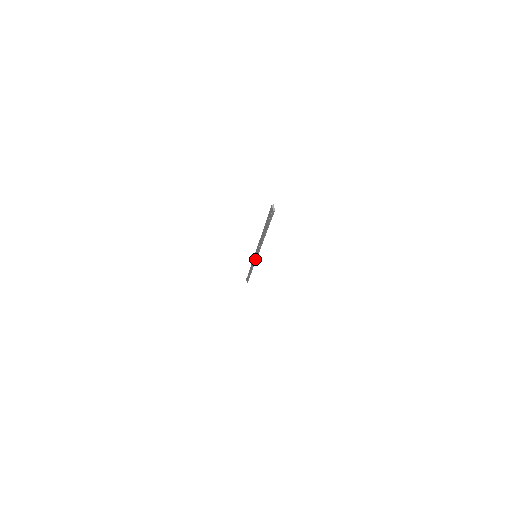
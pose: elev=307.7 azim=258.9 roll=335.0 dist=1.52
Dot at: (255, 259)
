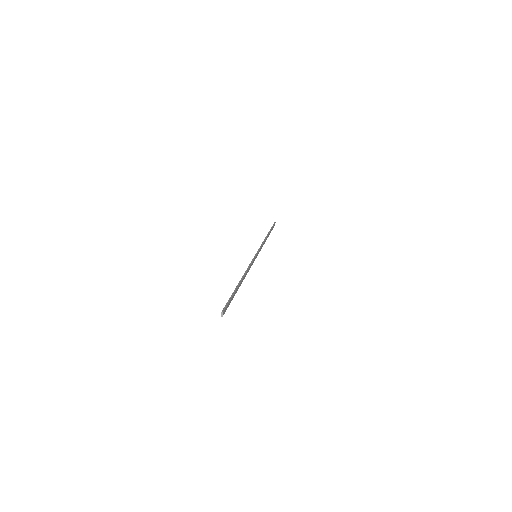
Dot at: (256, 256)
